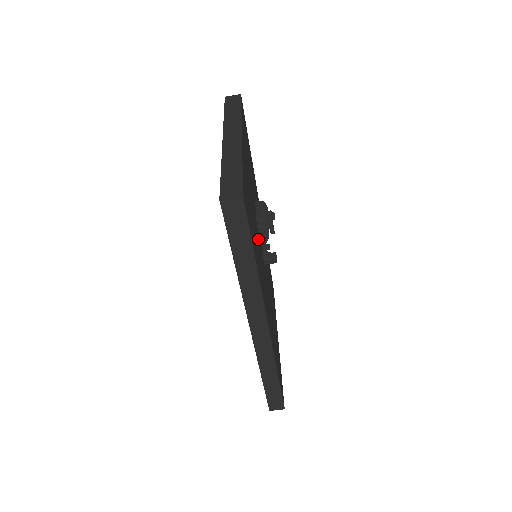
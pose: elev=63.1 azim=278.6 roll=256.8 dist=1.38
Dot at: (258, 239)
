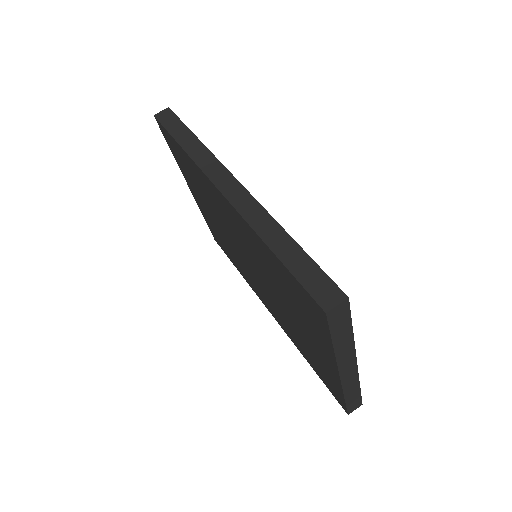
Dot at: occluded
